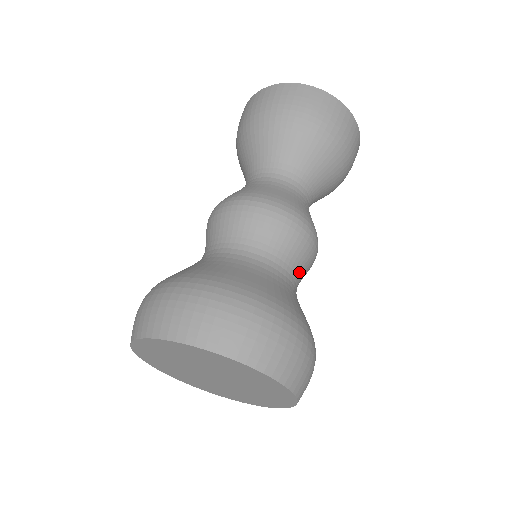
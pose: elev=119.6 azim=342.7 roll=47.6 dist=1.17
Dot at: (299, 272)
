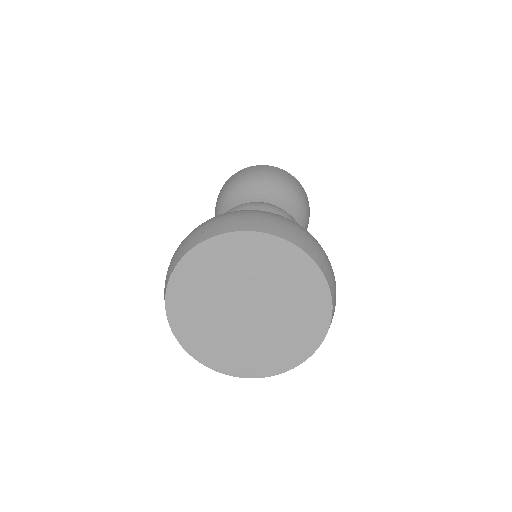
Dot at: occluded
